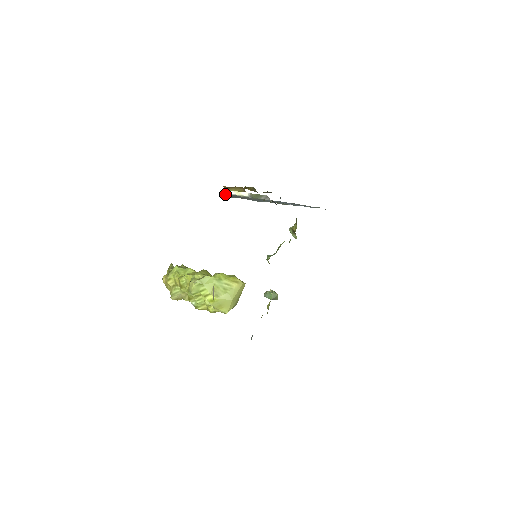
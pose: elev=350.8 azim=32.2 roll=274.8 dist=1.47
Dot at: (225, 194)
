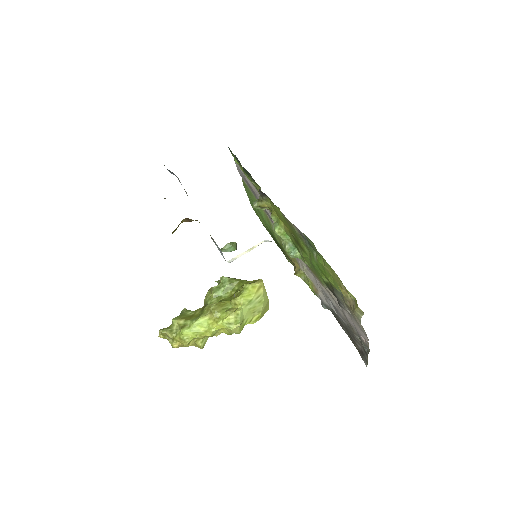
Dot at: (234, 259)
